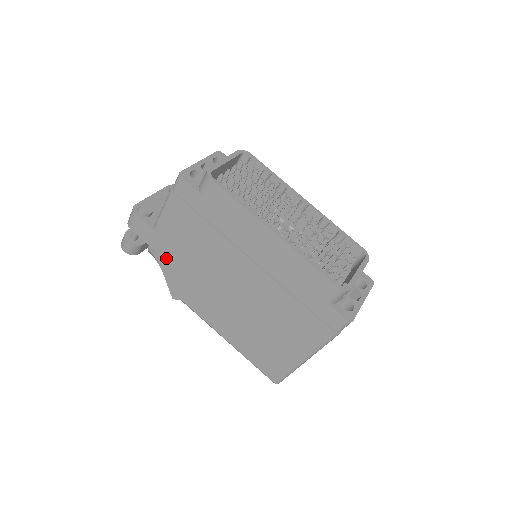
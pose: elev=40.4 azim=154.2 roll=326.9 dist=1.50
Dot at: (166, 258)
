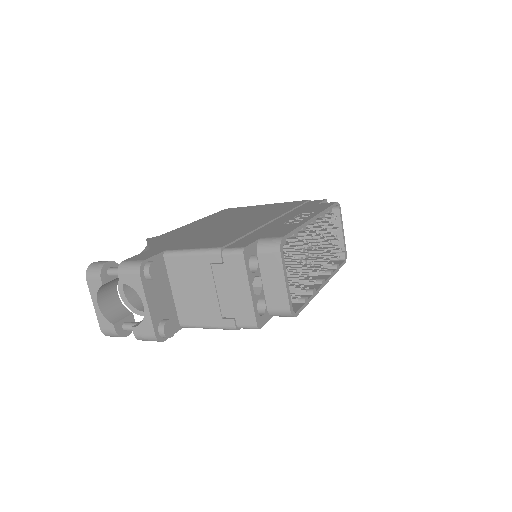
Dot at: occluded
